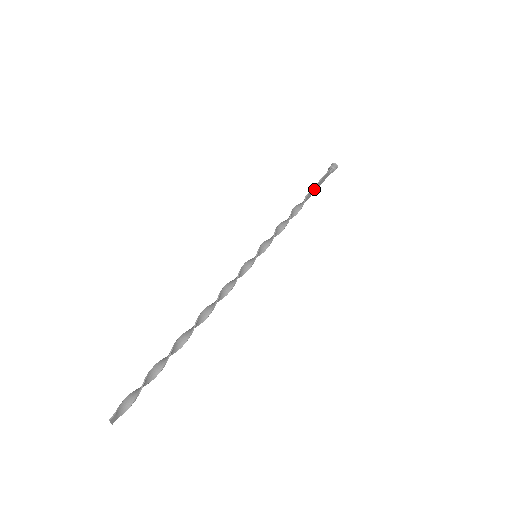
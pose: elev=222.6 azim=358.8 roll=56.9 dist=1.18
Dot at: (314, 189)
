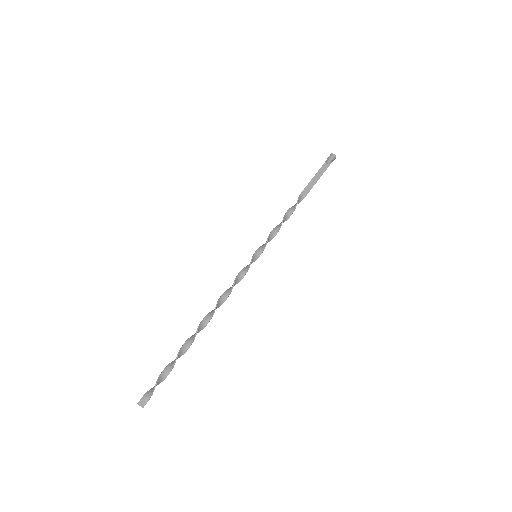
Dot at: (311, 183)
